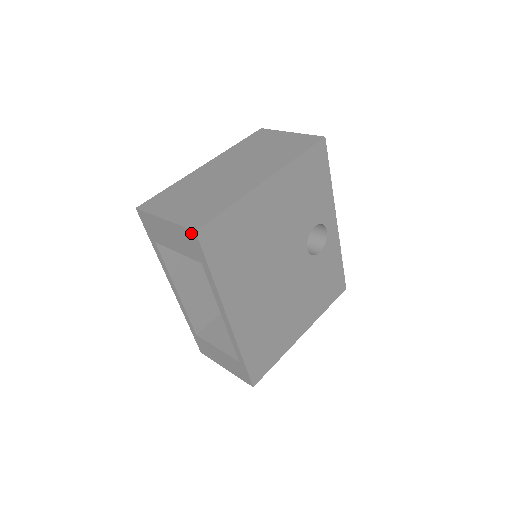
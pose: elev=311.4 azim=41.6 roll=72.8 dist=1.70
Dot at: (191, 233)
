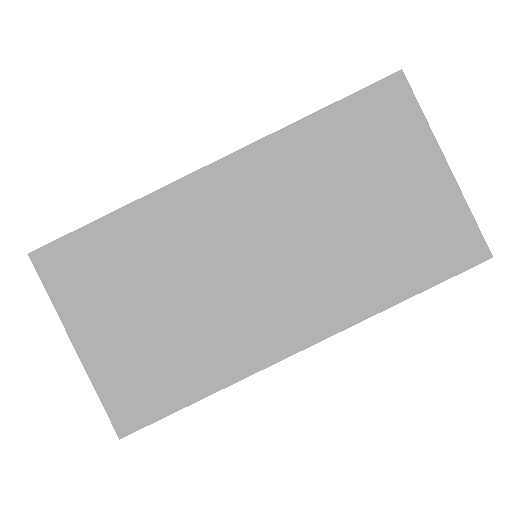
Dot at: (115, 421)
